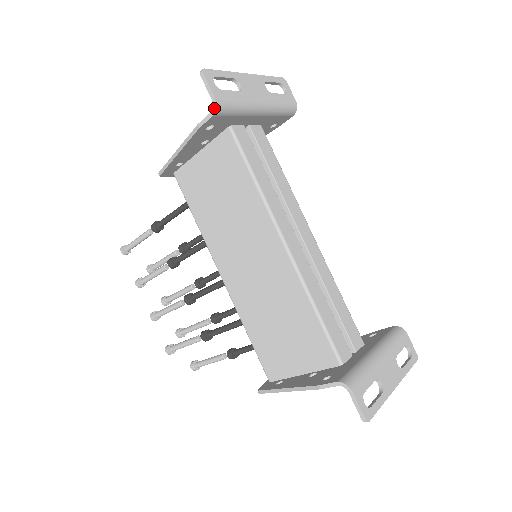
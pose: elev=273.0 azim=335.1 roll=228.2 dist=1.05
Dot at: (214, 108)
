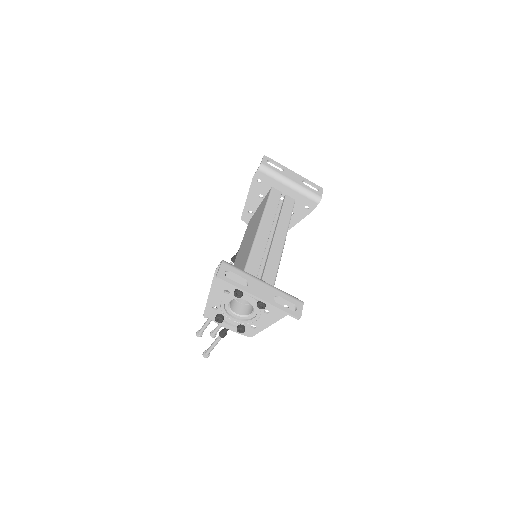
Dot at: (259, 166)
